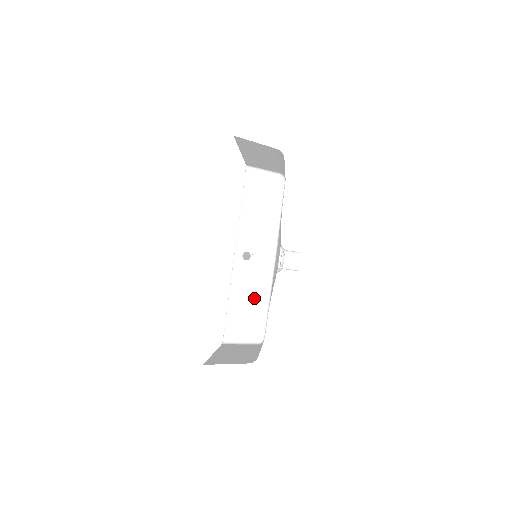
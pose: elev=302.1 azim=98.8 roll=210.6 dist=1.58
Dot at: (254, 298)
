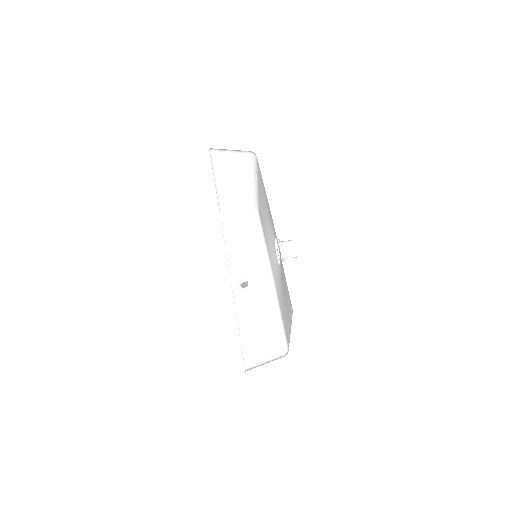
Dot at: (264, 318)
